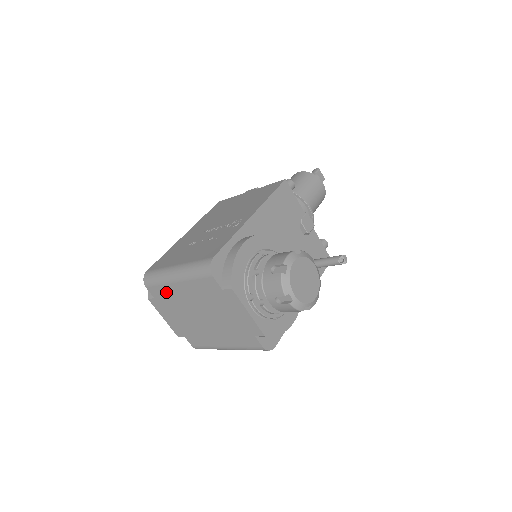
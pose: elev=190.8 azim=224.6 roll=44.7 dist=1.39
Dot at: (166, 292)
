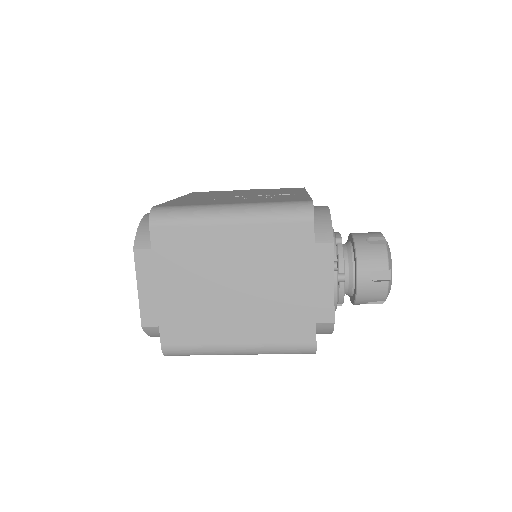
Dot at: (191, 239)
